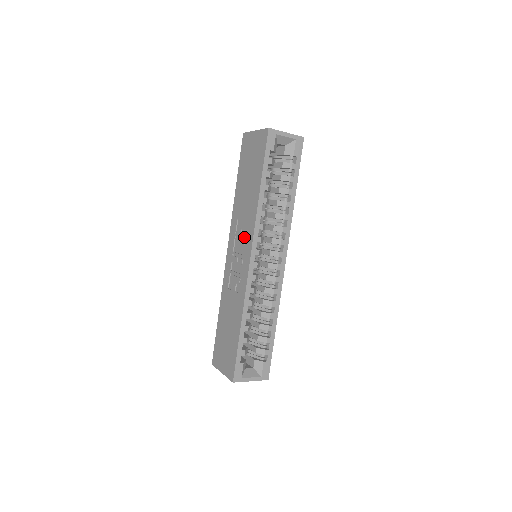
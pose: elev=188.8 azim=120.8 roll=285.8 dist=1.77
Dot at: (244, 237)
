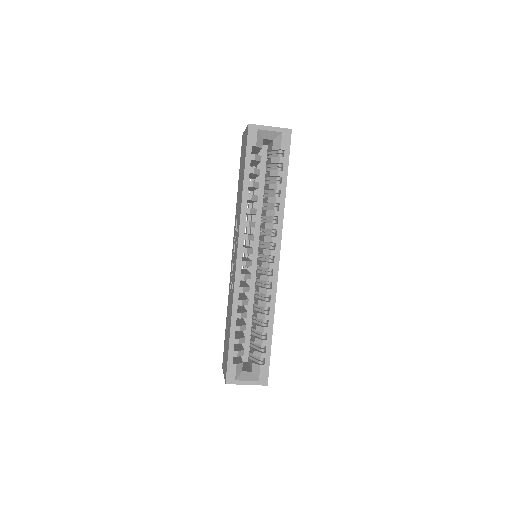
Dot at: (236, 236)
